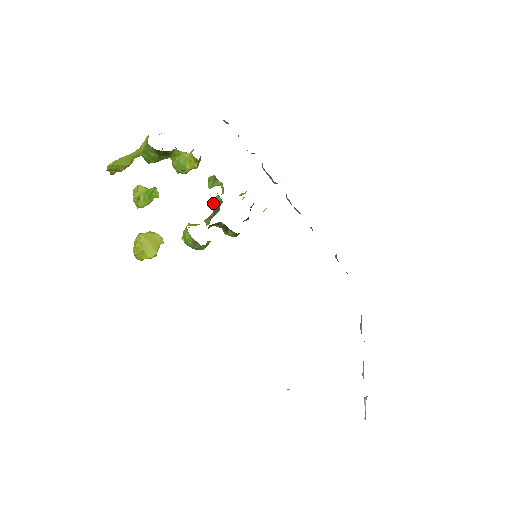
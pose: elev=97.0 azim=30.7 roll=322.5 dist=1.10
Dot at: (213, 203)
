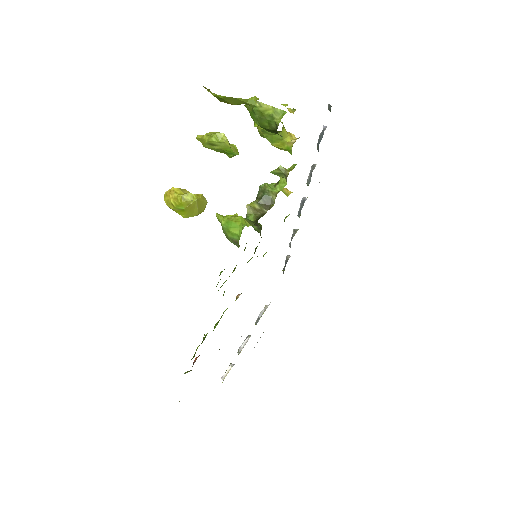
Dot at: (265, 193)
